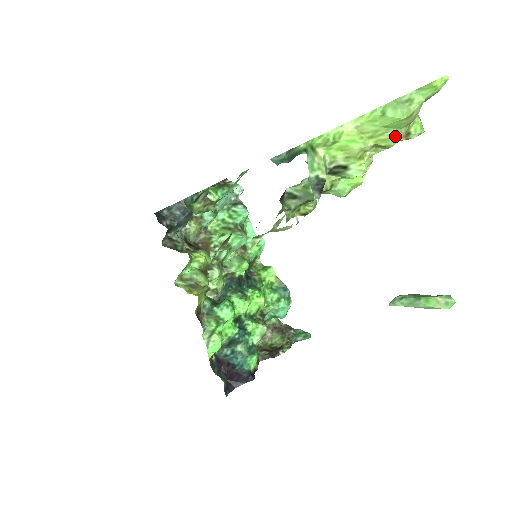
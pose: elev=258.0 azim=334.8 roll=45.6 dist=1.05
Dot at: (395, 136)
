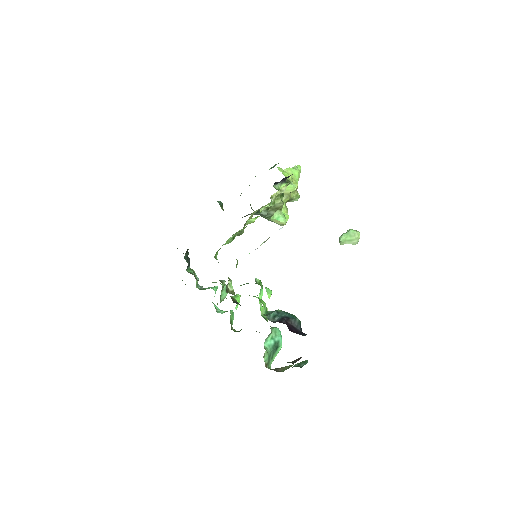
Dot at: (297, 181)
